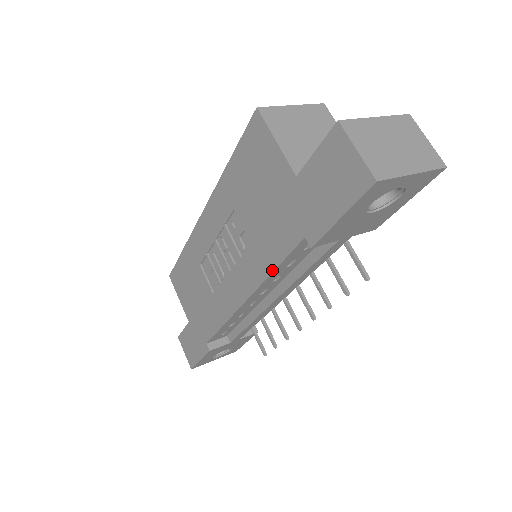
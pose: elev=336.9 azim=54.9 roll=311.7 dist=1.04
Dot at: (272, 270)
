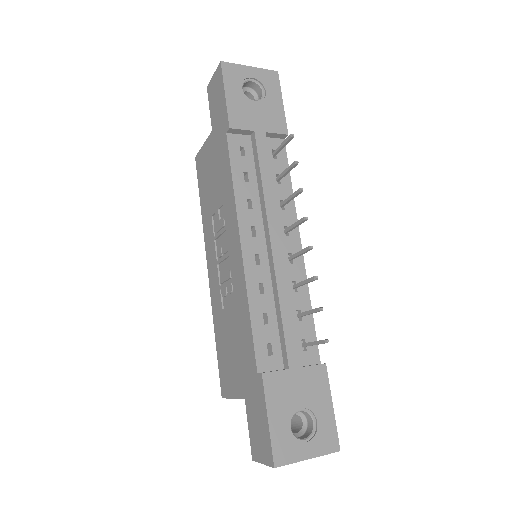
Dot at: (232, 183)
